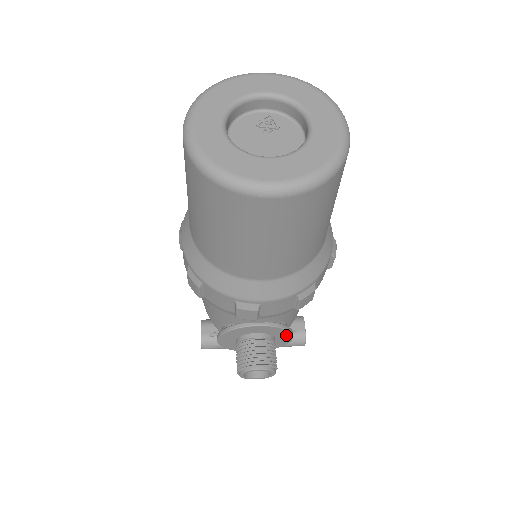
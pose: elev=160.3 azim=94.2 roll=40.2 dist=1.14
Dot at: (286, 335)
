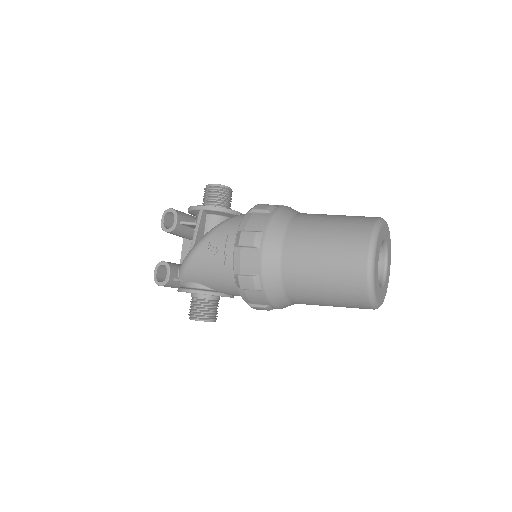
Dot at: occluded
